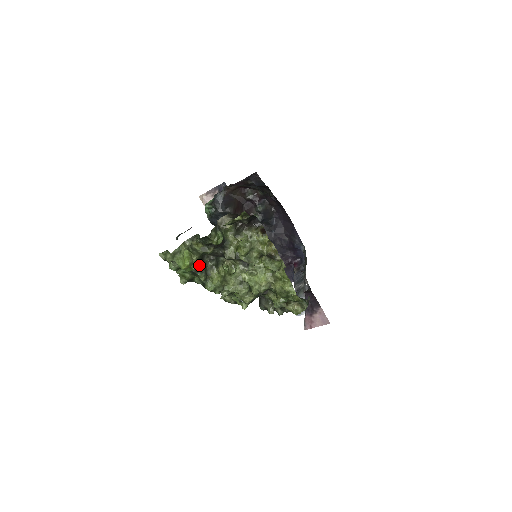
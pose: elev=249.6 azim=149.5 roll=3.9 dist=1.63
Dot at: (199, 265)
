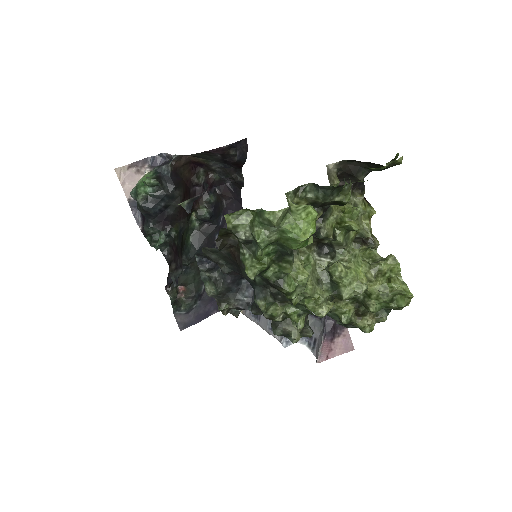
Dot at: occluded
